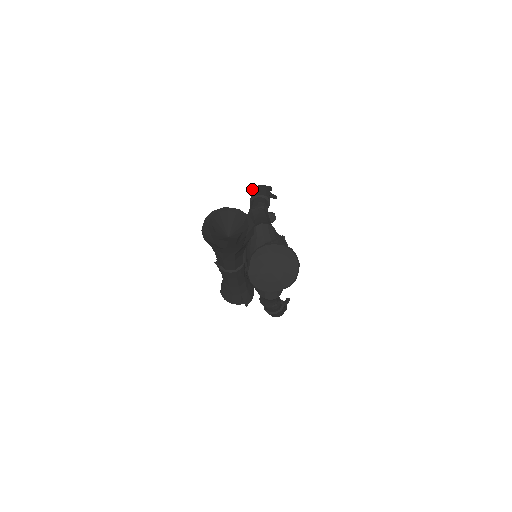
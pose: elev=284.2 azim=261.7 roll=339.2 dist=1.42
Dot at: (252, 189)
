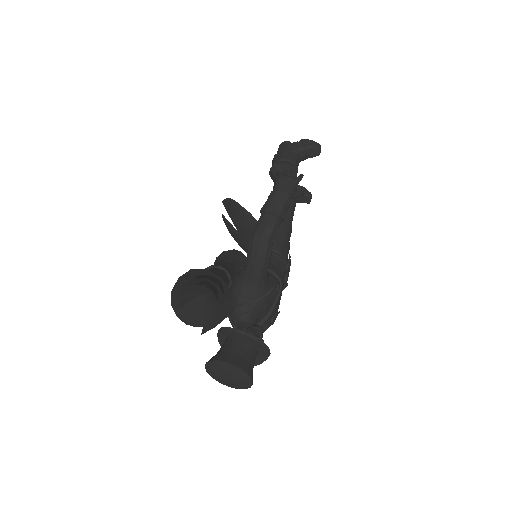
Dot at: (277, 174)
